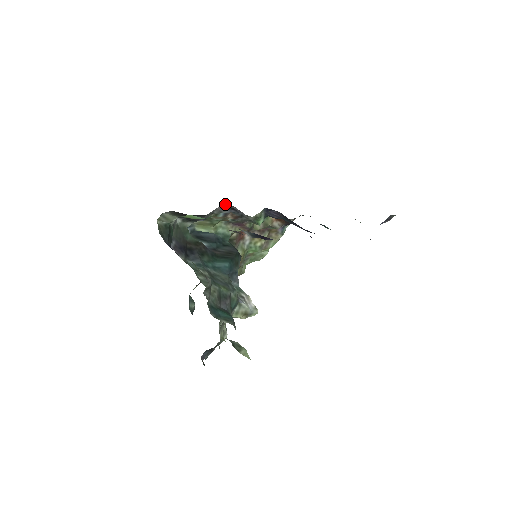
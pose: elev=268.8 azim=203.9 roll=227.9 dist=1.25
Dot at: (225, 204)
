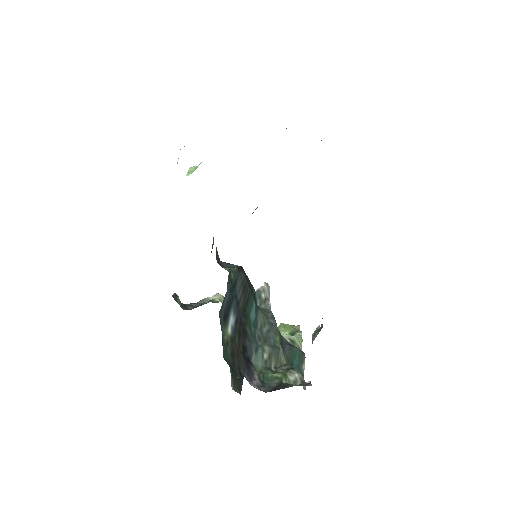
Dot at: occluded
